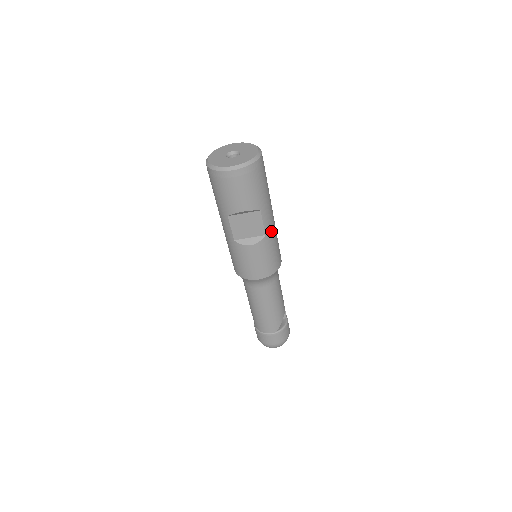
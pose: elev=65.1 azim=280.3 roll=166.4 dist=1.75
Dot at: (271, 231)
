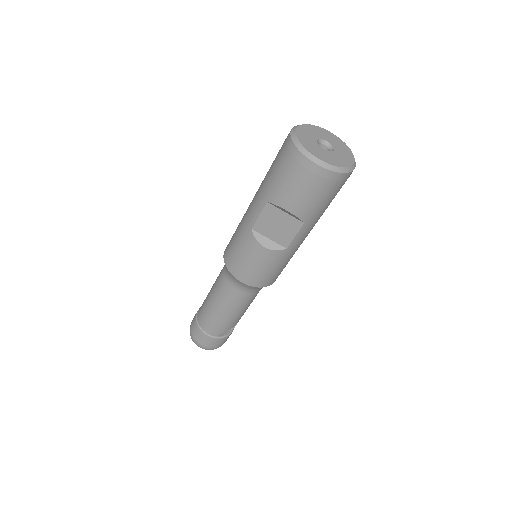
Dot at: (294, 248)
